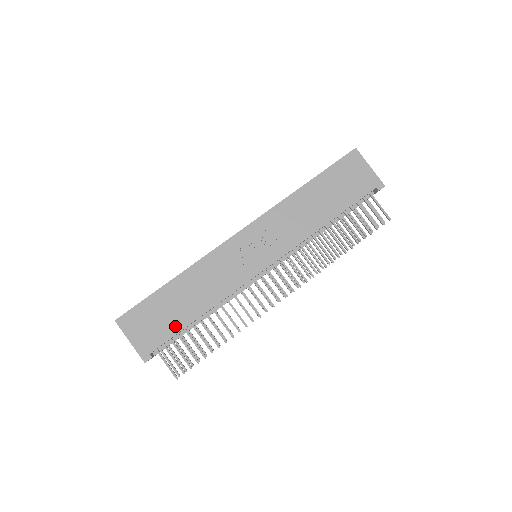
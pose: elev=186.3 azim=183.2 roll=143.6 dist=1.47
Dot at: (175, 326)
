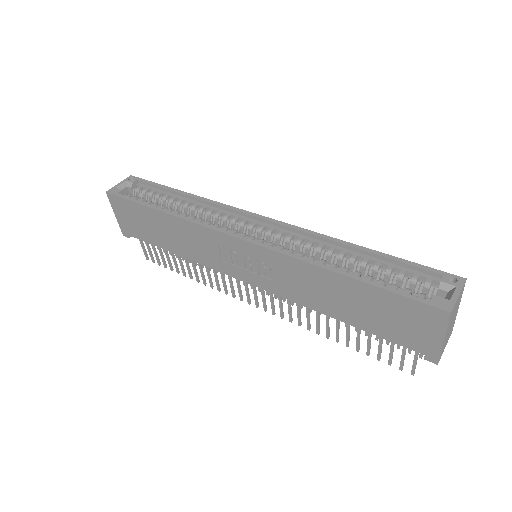
Dot at: (151, 239)
